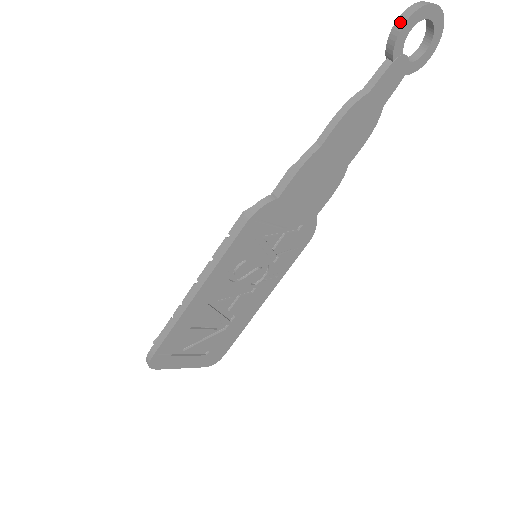
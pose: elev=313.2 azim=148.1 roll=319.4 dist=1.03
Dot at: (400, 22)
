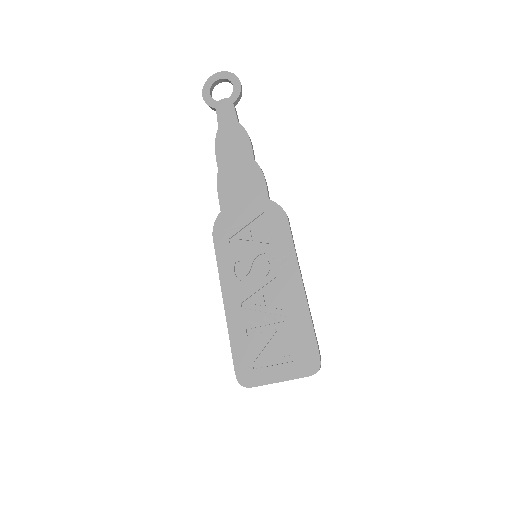
Dot at: (204, 99)
